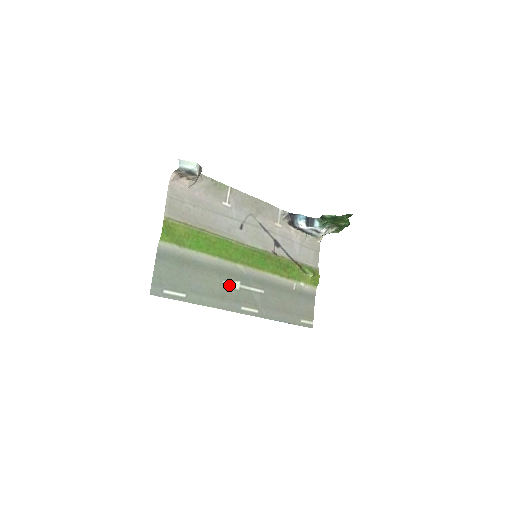
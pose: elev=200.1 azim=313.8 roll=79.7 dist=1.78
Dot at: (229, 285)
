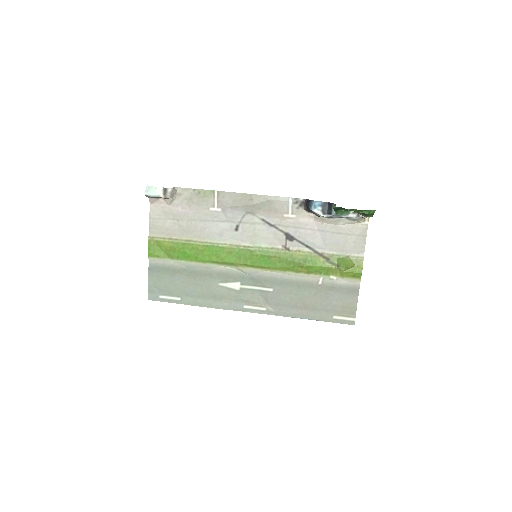
Dot at: (227, 286)
